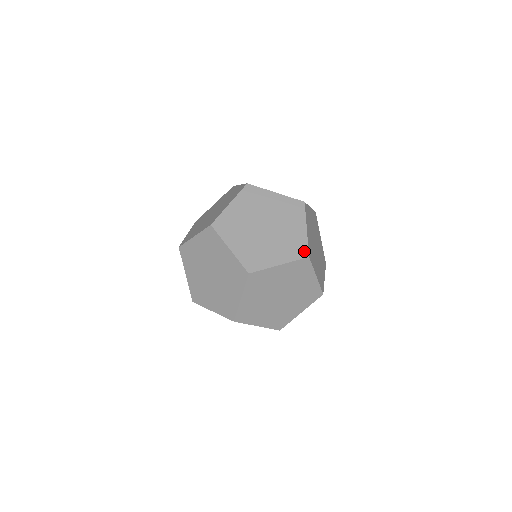
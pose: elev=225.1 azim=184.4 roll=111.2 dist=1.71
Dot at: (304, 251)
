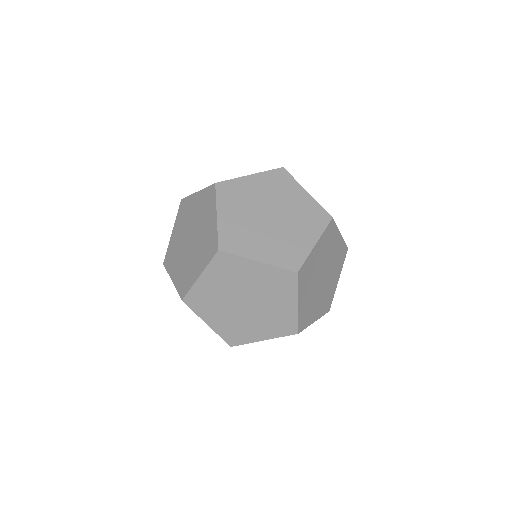
Dot at: (324, 215)
